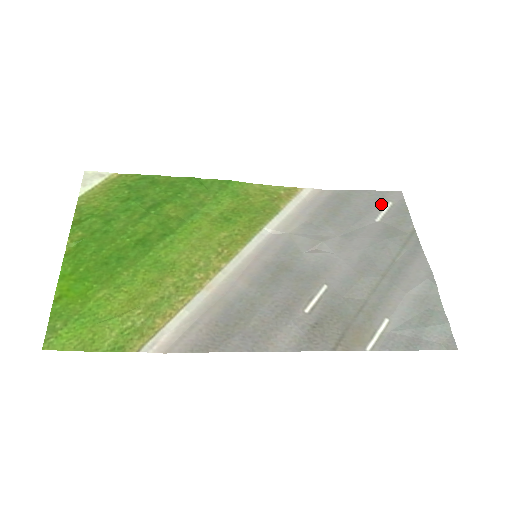
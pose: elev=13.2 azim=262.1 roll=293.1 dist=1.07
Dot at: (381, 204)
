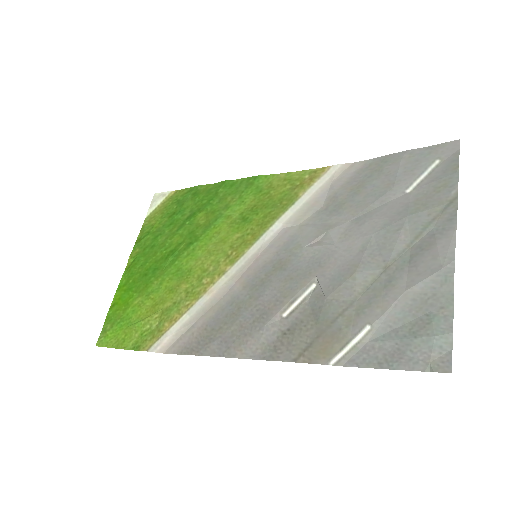
Dot at: (422, 166)
